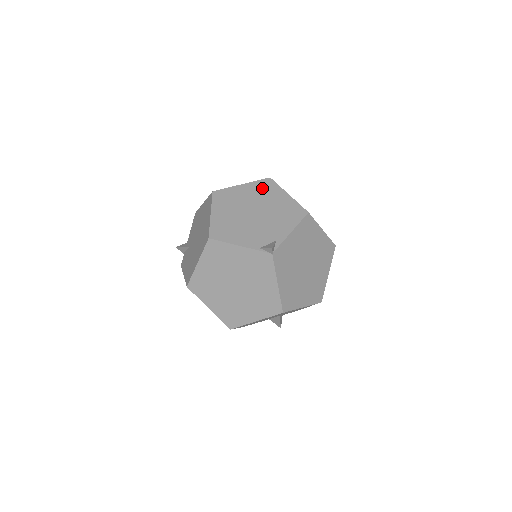
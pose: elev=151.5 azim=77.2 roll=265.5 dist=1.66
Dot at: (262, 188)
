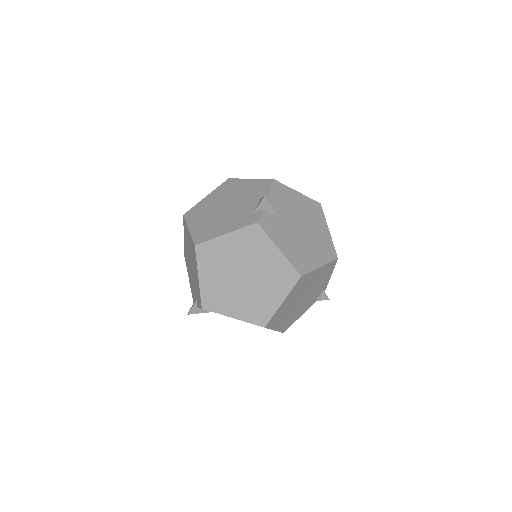
Dot at: (300, 287)
